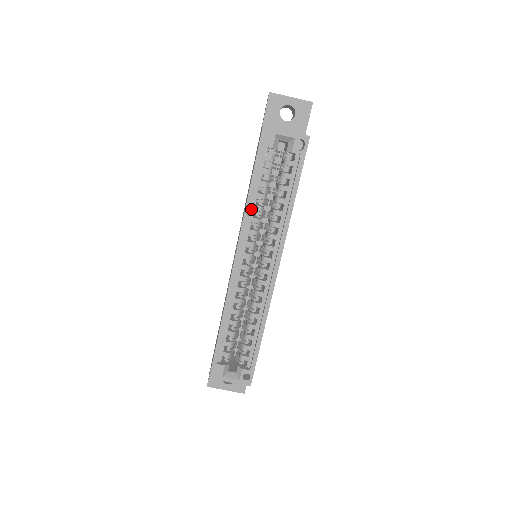
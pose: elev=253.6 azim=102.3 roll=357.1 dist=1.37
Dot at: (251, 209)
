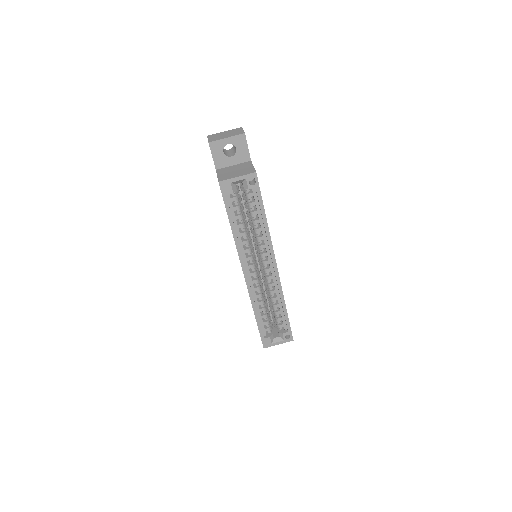
Dot at: (238, 237)
